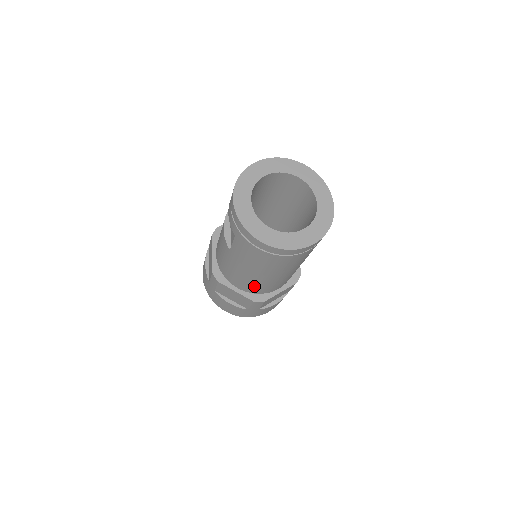
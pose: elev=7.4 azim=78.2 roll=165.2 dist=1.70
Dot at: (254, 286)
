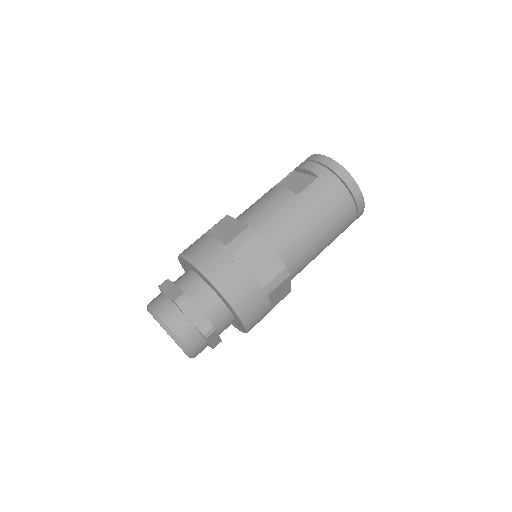
Dot at: (294, 247)
